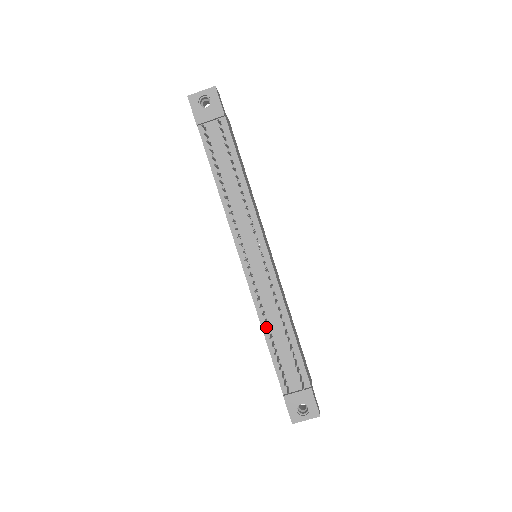
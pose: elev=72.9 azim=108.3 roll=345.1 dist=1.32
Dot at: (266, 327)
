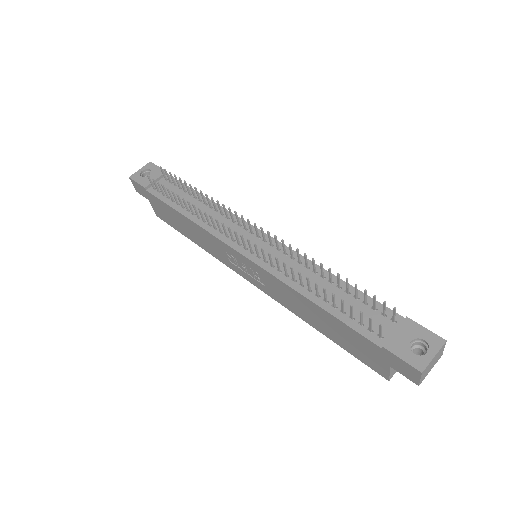
Dot at: (306, 292)
